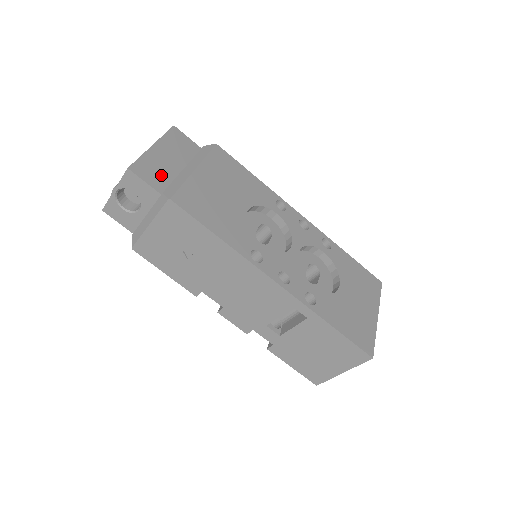
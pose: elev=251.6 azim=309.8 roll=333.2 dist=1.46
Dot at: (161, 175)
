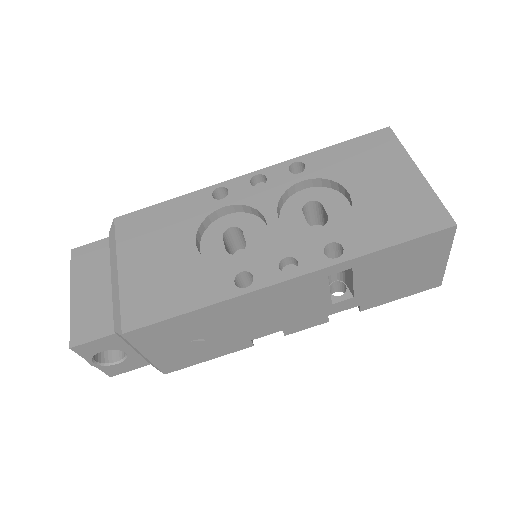
Dot at: (100, 314)
